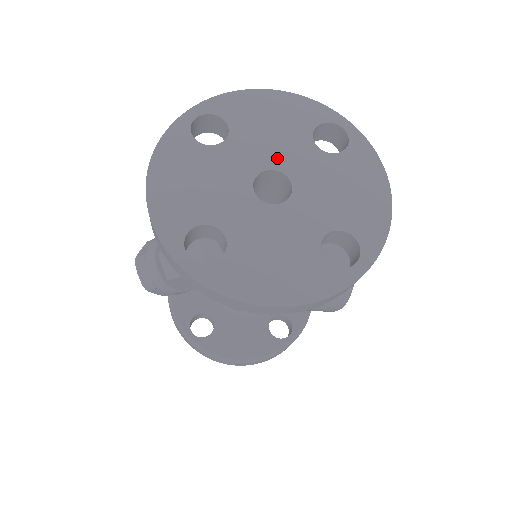
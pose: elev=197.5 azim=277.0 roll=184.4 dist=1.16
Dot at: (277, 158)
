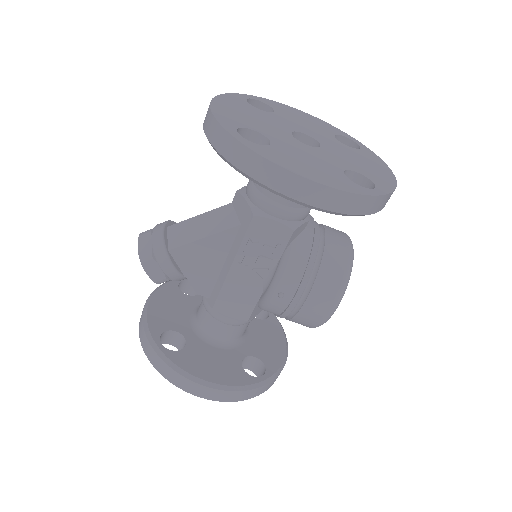
Dot at: (309, 132)
